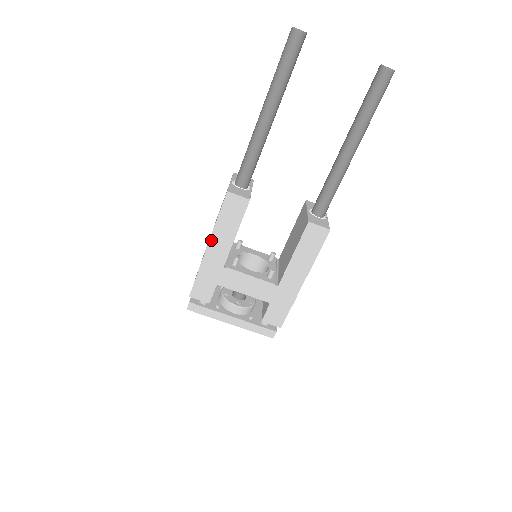
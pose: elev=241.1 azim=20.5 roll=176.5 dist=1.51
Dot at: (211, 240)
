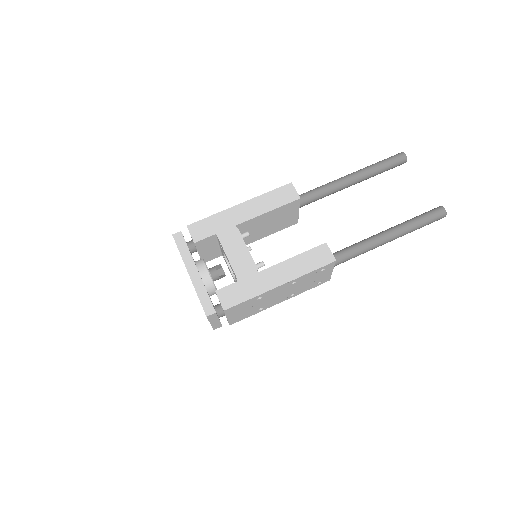
Dot at: (248, 202)
